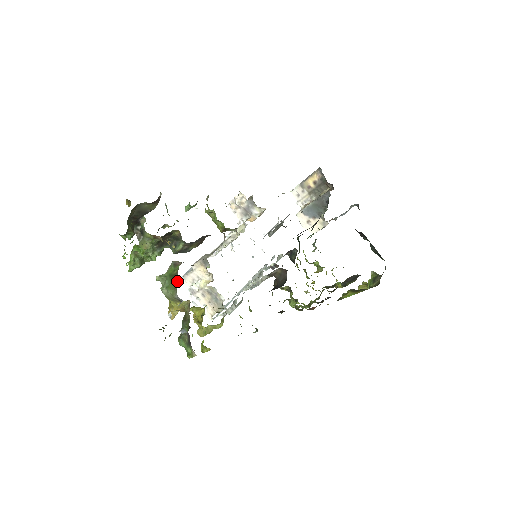
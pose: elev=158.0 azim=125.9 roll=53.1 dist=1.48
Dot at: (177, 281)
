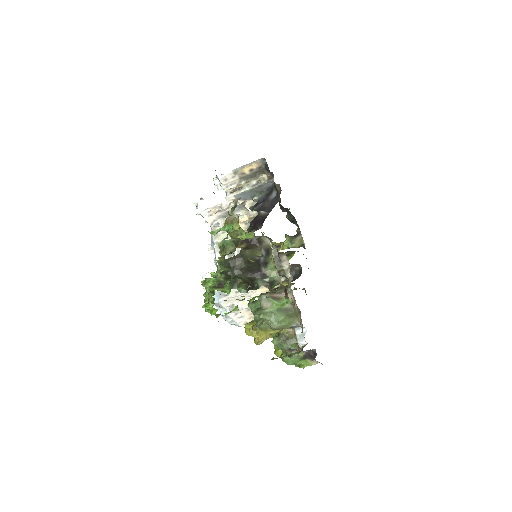
Dot at: occluded
